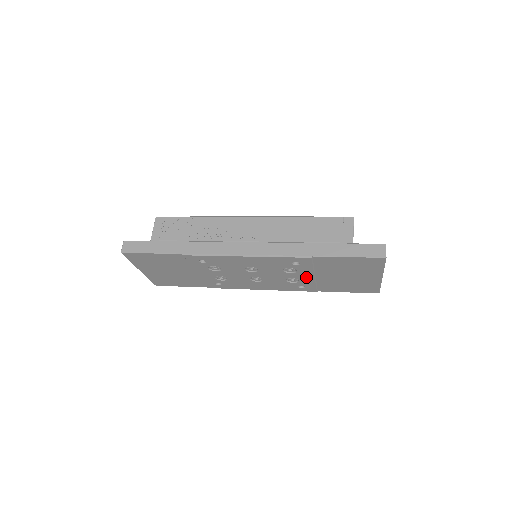
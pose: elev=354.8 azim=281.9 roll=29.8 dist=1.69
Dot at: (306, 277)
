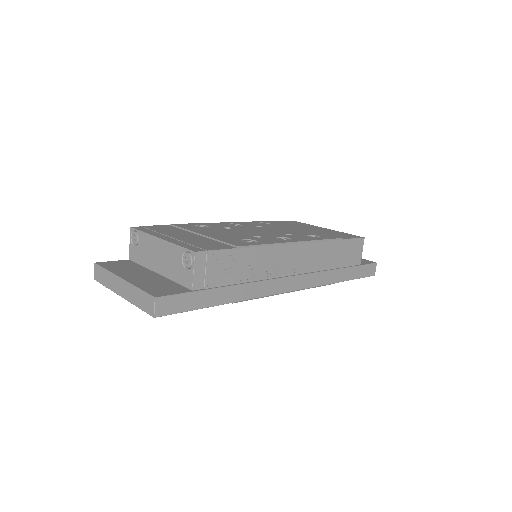
Dot at: occluded
